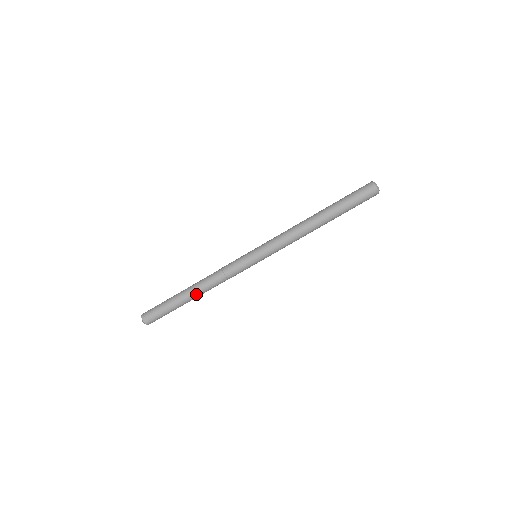
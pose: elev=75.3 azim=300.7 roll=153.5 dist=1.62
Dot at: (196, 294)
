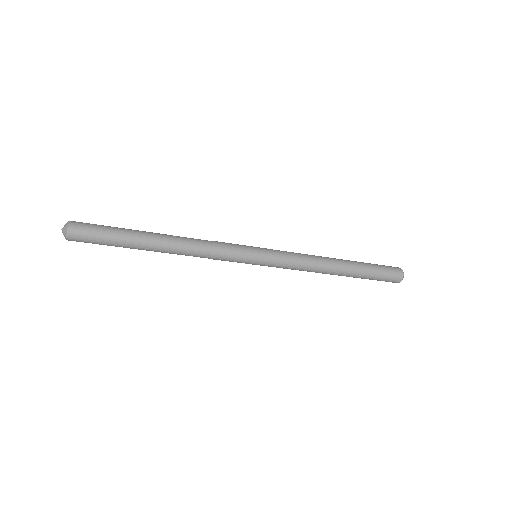
Dot at: (161, 252)
